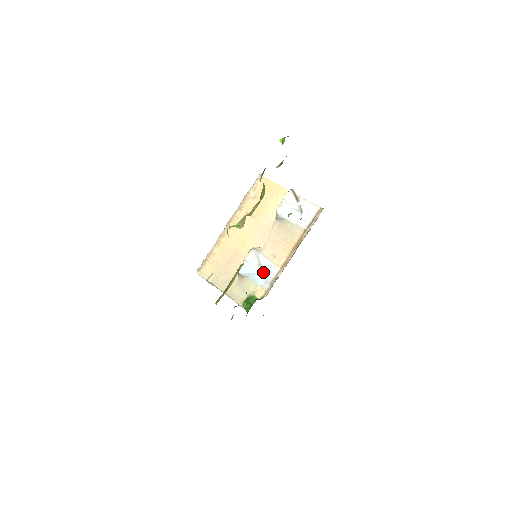
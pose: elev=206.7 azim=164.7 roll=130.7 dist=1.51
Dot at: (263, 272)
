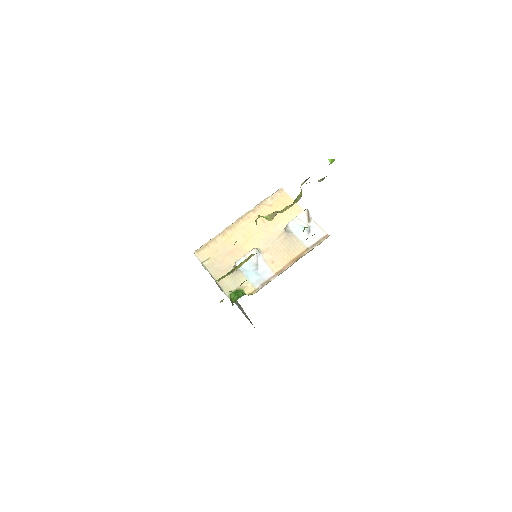
Dot at: (258, 272)
